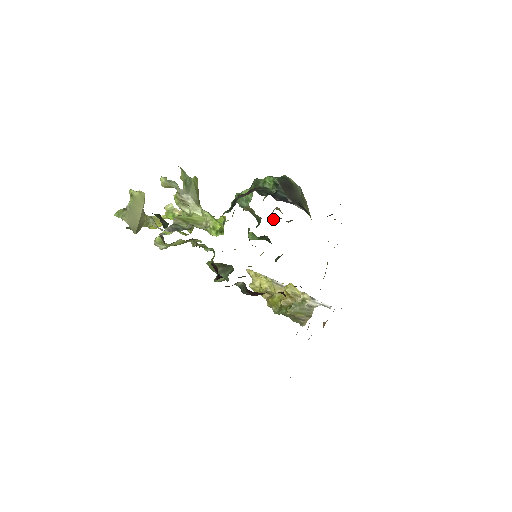
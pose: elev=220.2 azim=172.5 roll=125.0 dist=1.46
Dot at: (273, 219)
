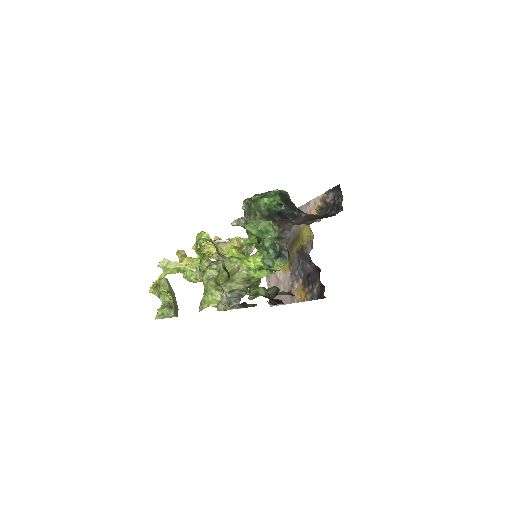
Dot at: occluded
